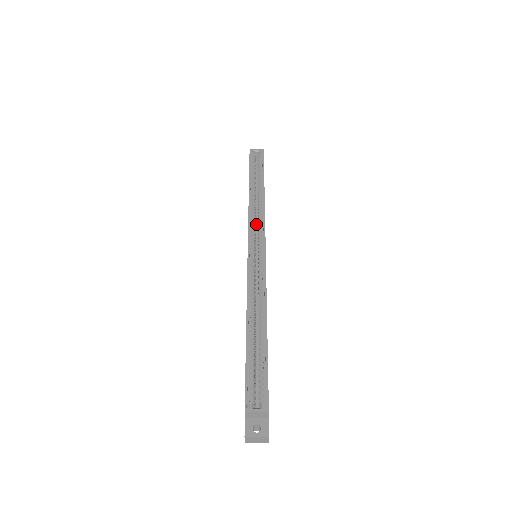
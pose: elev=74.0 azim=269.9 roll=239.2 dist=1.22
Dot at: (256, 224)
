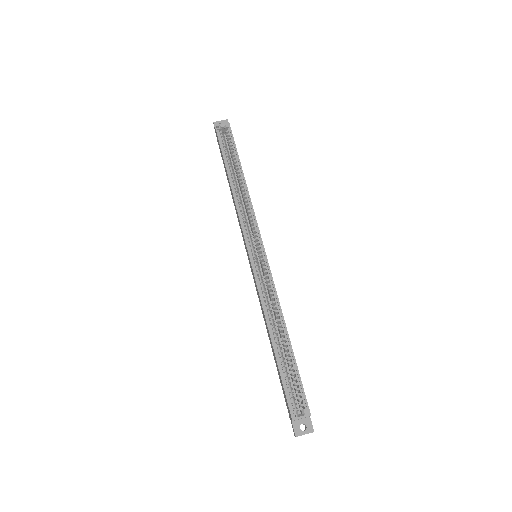
Dot at: (245, 217)
